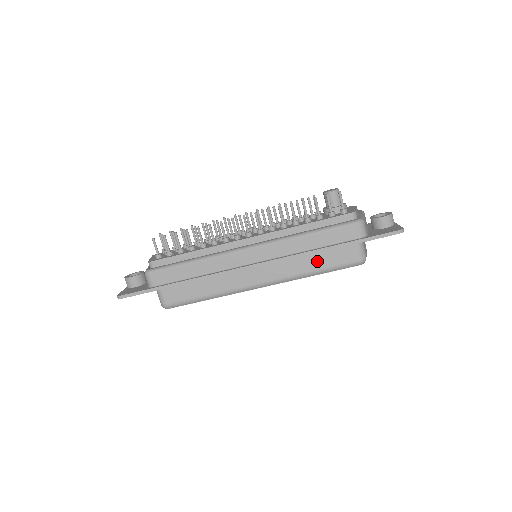
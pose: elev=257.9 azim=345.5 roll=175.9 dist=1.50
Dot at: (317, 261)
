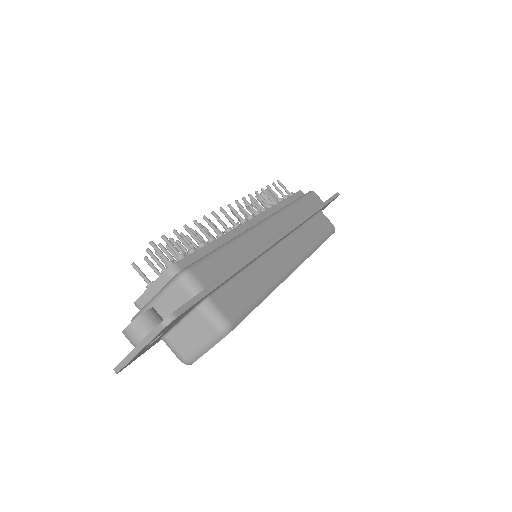
Dot at: (313, 231)
